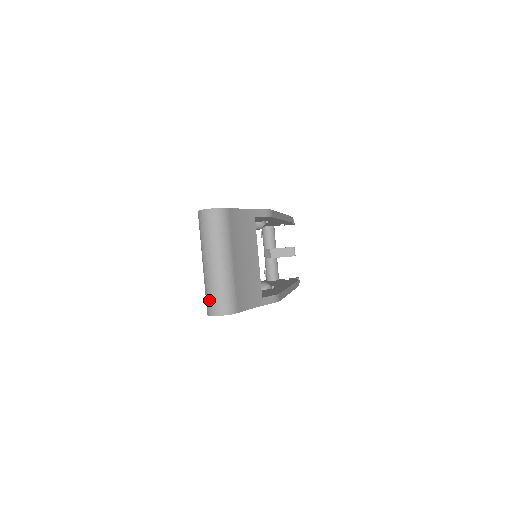
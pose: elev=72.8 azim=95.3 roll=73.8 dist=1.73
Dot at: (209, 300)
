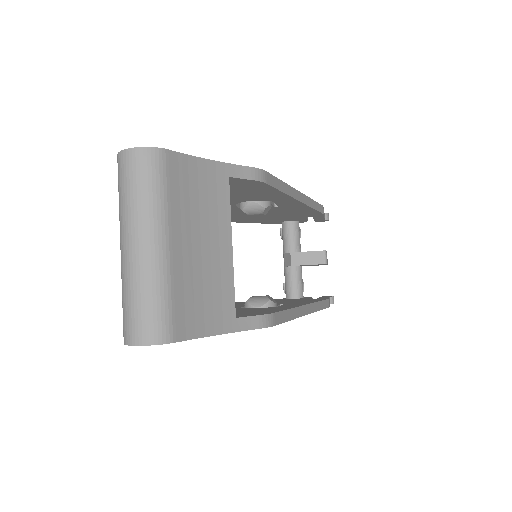
Dot at: (124, 315)
